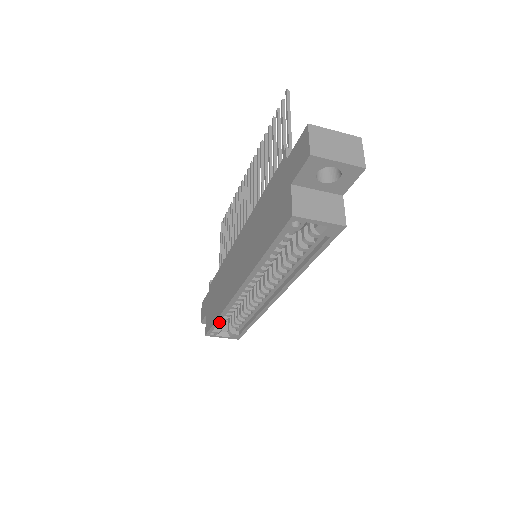
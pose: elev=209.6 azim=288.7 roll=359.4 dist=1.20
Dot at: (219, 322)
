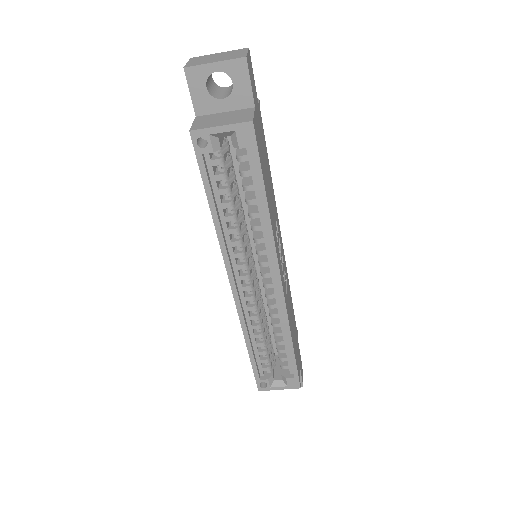
Dot at: (260, 362)
